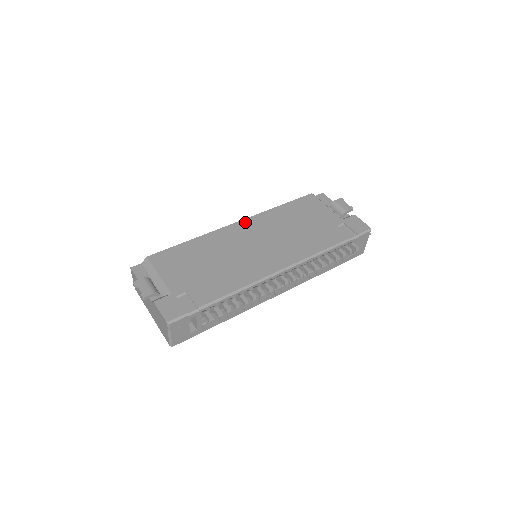
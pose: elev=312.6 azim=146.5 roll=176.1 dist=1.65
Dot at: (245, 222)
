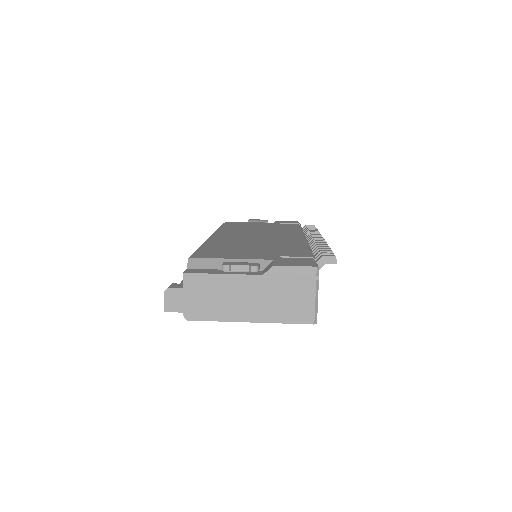
Dot at: (218, 233)
